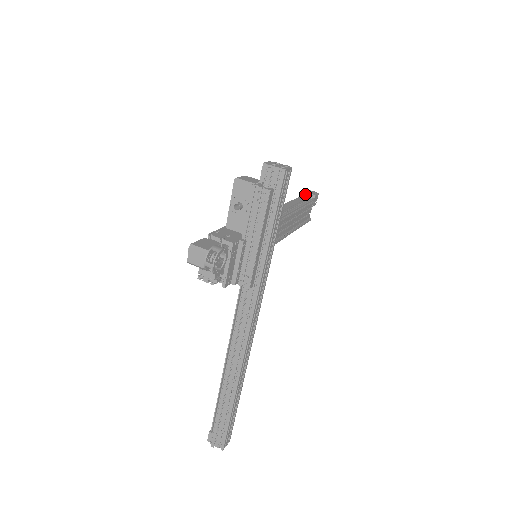
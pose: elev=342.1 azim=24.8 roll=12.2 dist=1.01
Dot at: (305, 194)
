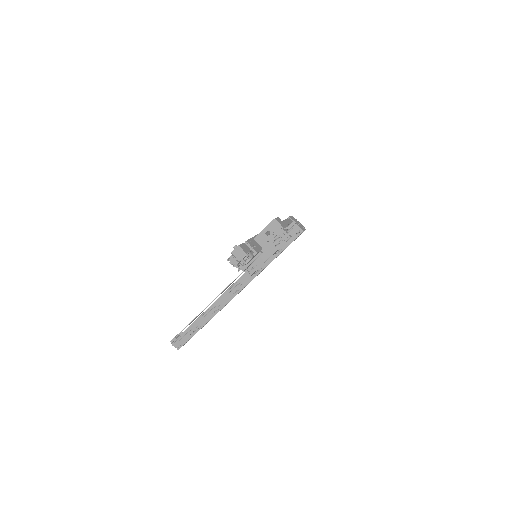
Dot at: (289, 219)
